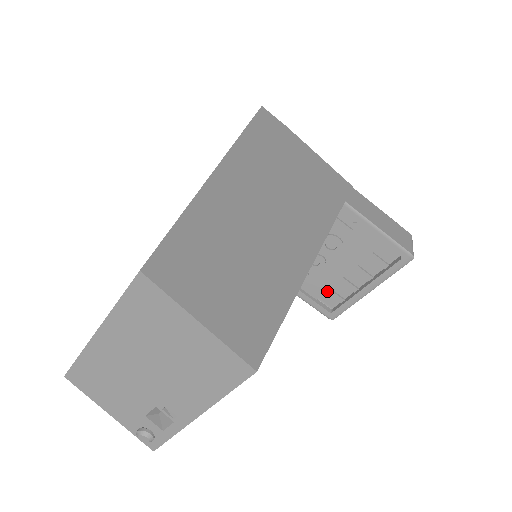
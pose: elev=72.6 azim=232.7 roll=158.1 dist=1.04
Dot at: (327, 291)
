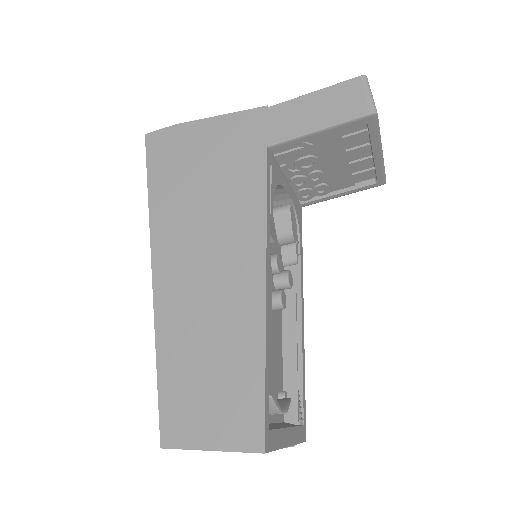
Dot at: (353, 177)
